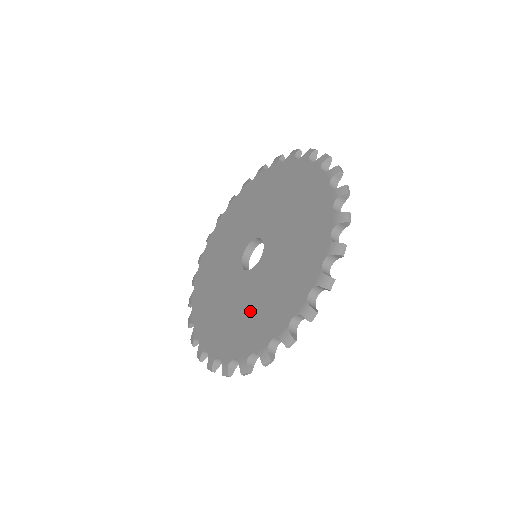
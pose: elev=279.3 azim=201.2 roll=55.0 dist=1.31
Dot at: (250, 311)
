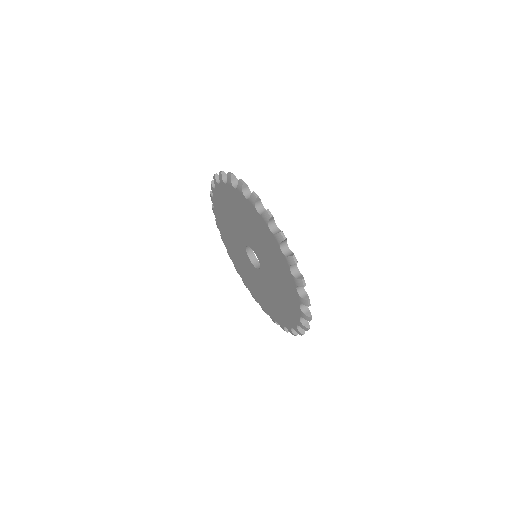
Dot at: (274, 267)
